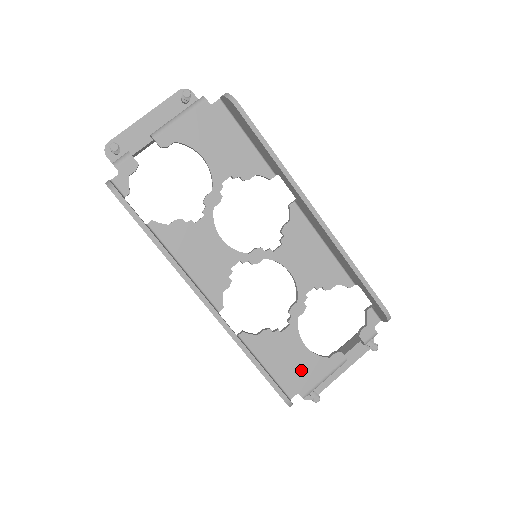
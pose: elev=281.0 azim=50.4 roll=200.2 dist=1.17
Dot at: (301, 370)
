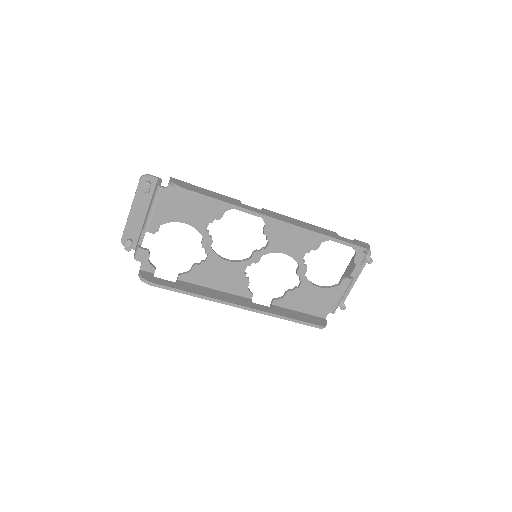
Dot at: (324, 301)
